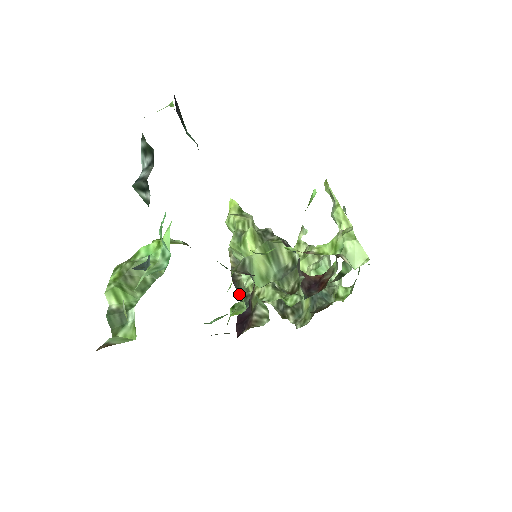
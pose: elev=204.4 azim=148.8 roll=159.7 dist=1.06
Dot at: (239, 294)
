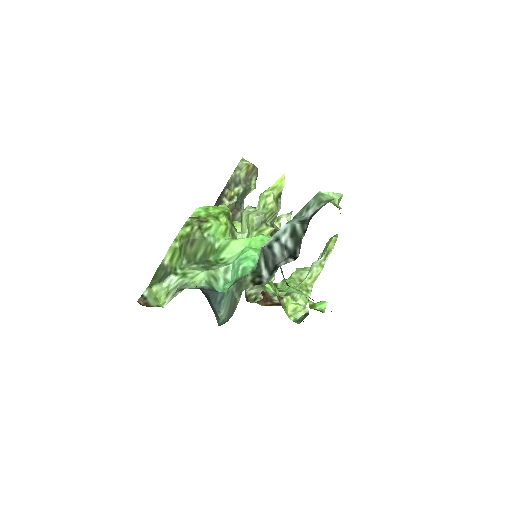
Dot at: occluded
